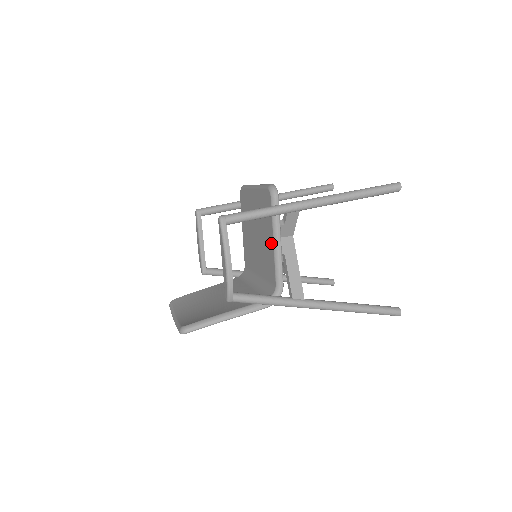
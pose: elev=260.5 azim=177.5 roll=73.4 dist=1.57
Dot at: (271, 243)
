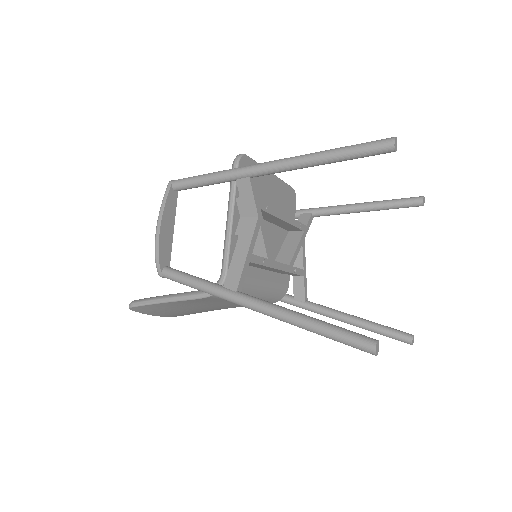
Dot at: occluded
